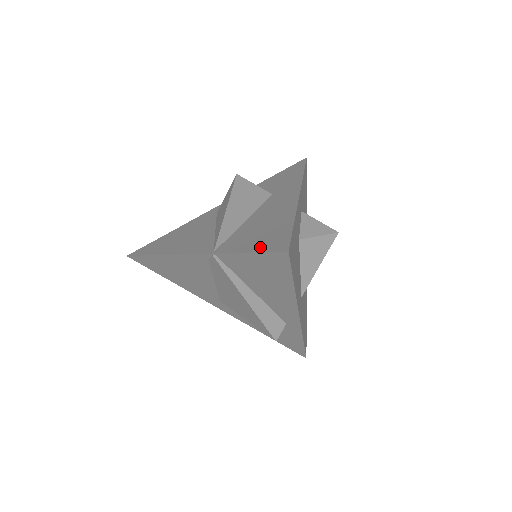
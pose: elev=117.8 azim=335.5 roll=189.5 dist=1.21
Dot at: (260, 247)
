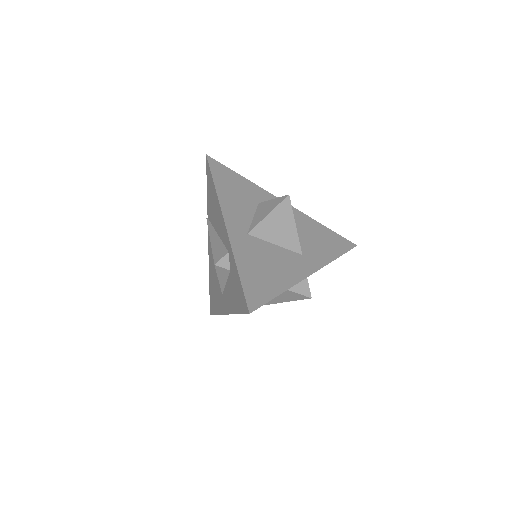
Dot at: occluded
